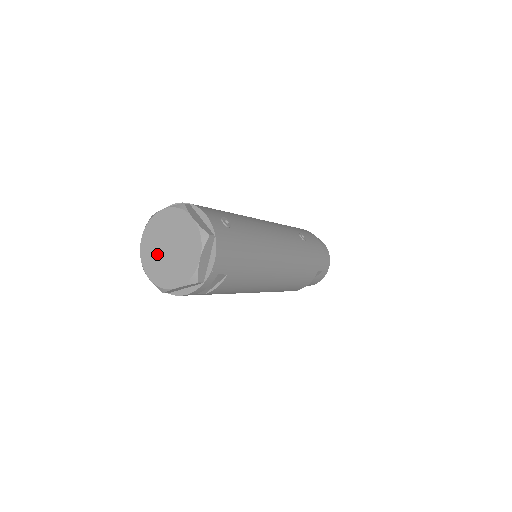
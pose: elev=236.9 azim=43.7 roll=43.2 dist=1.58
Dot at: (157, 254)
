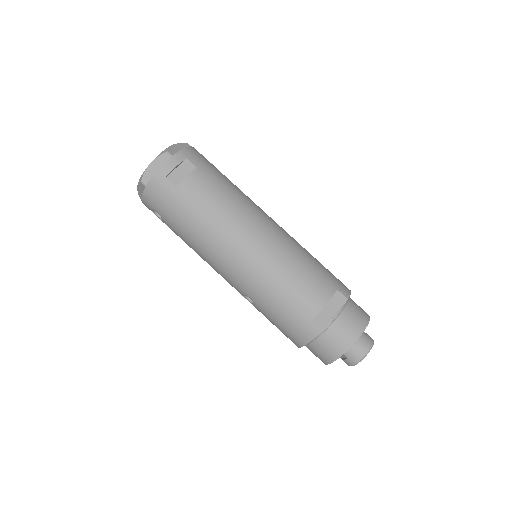
Dot at: occluded
